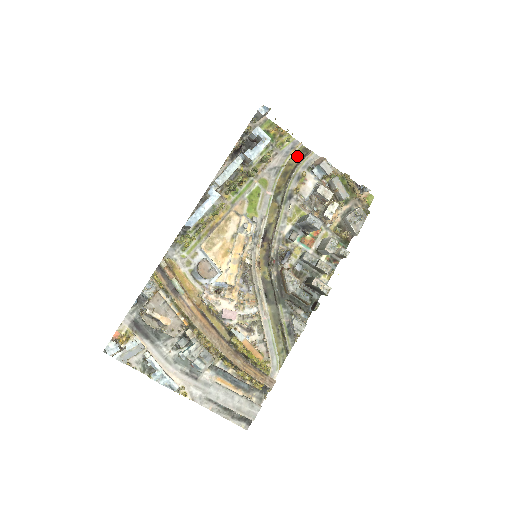
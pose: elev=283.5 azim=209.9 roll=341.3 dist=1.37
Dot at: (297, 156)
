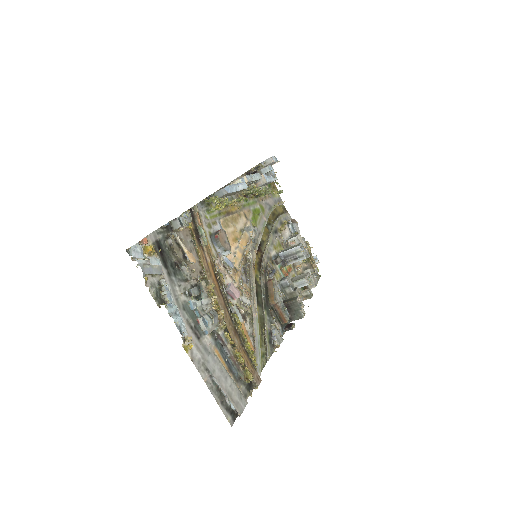
Dot at: (280, 209)
